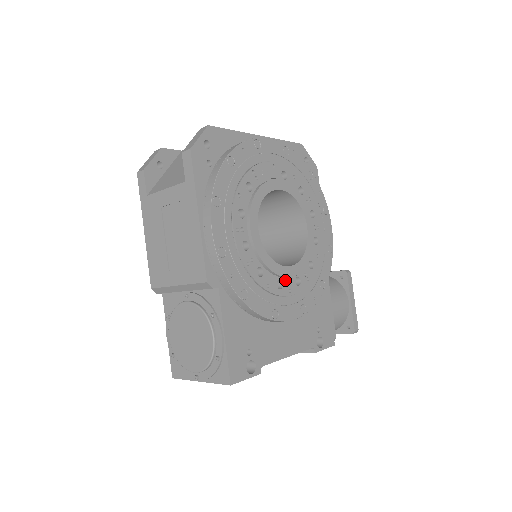
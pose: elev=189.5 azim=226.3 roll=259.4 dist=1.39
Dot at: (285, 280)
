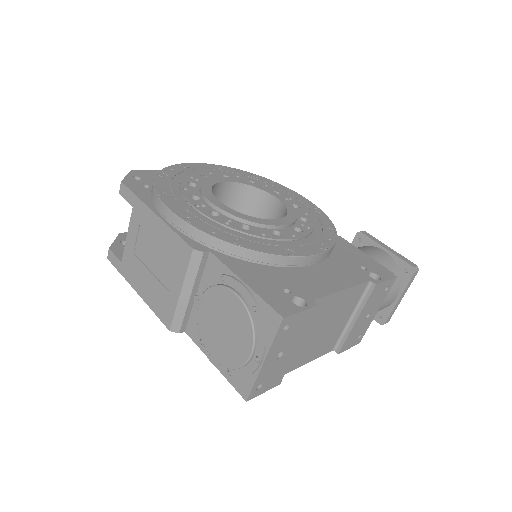
Dot at: (281, 230)
